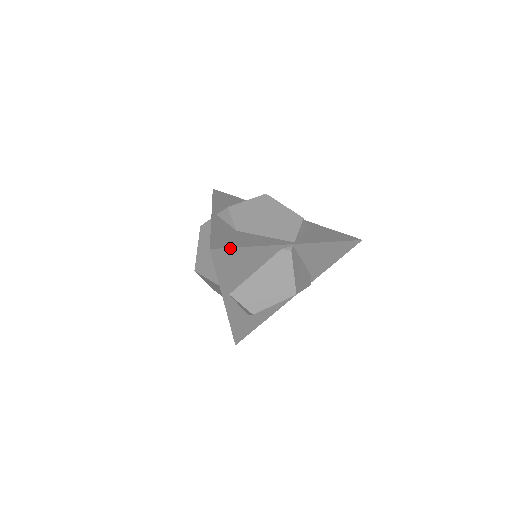
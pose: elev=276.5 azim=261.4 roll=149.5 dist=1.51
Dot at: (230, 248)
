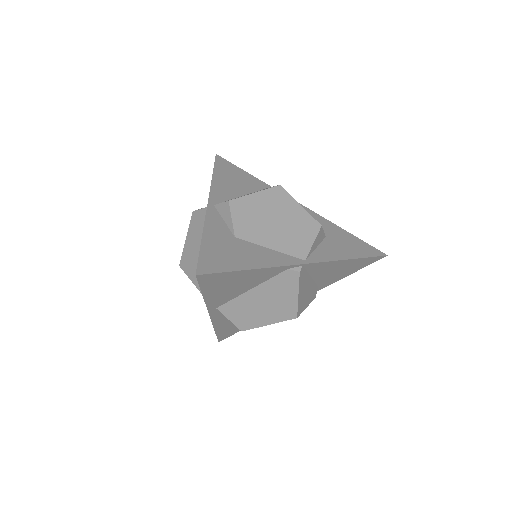
Dot at: (222, 272)
